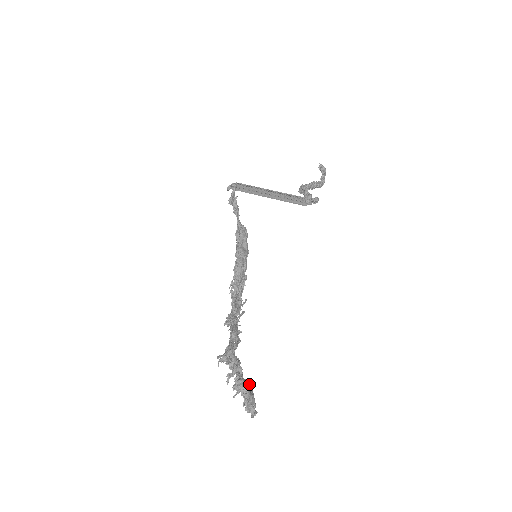
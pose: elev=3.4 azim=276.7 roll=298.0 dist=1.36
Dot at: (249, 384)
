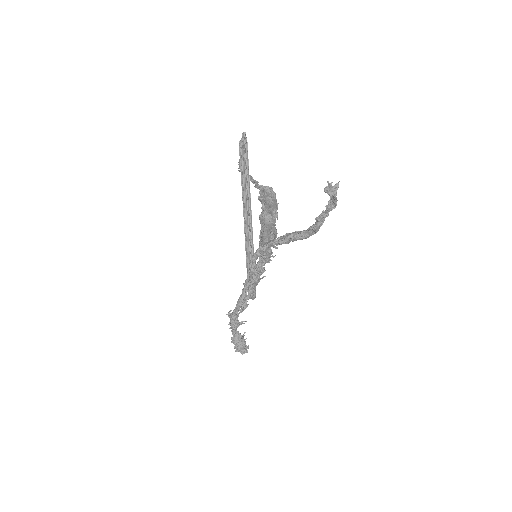
Dot at: (241, 340)
